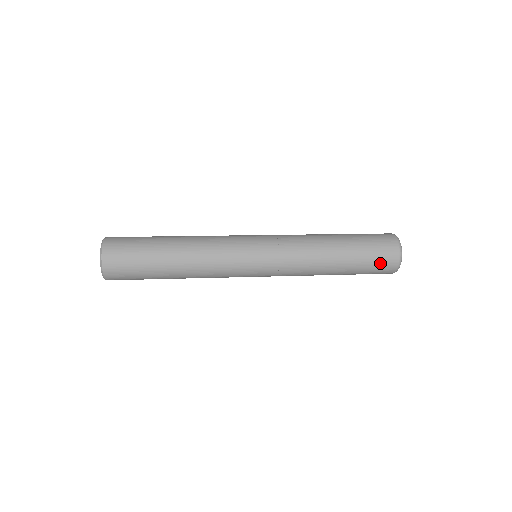
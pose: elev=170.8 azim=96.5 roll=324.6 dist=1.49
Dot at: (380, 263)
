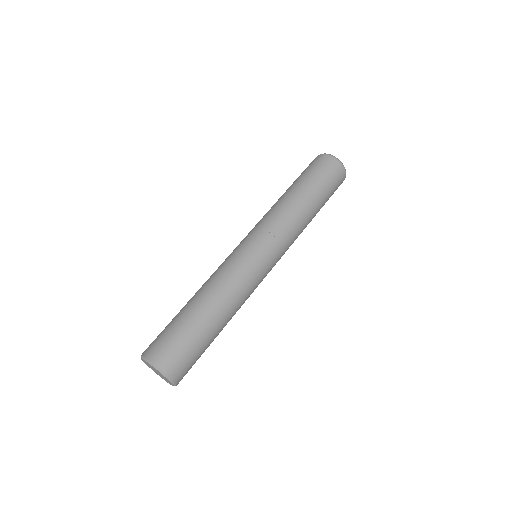
Dot at: (336, 186)
